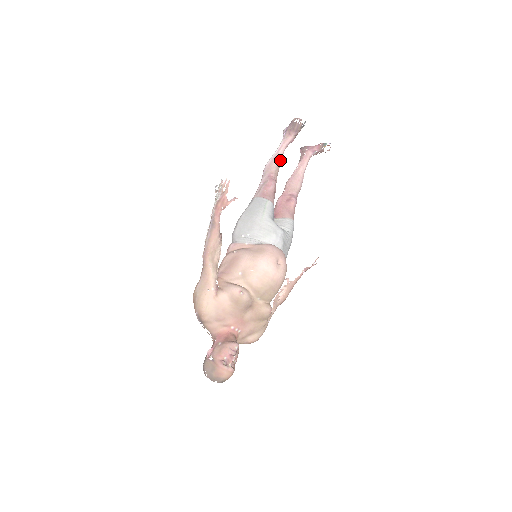
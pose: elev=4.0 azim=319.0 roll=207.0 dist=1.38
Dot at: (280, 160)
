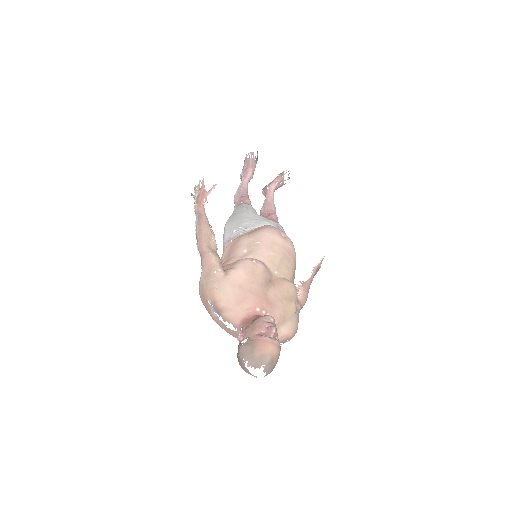
Dot at: (246, 189)
